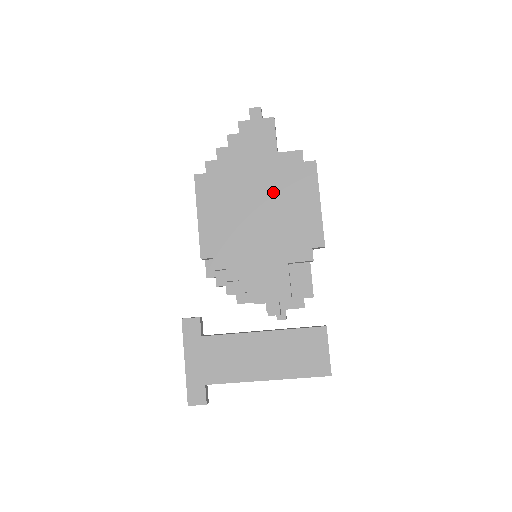
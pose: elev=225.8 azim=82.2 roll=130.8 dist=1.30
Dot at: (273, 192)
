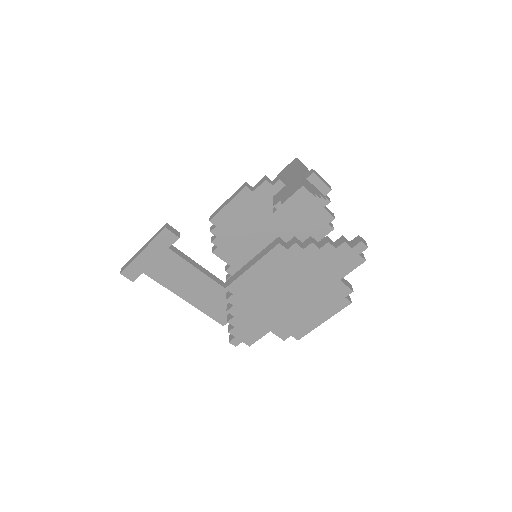
Dot at: (309, 296)
